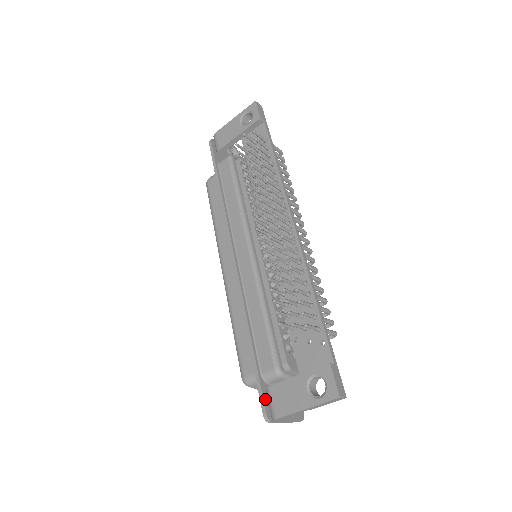
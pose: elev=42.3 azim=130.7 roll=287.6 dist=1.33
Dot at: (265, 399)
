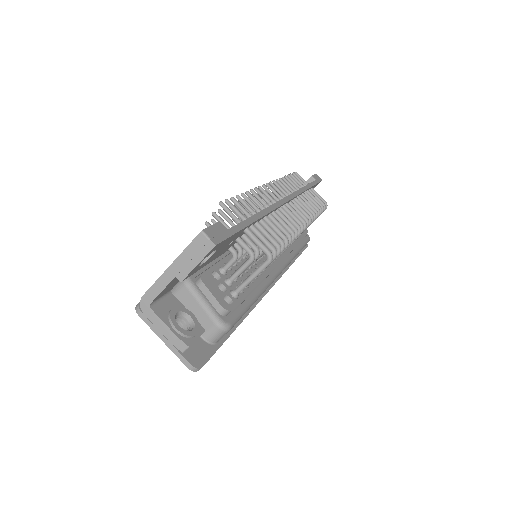
Dot at: occluded
